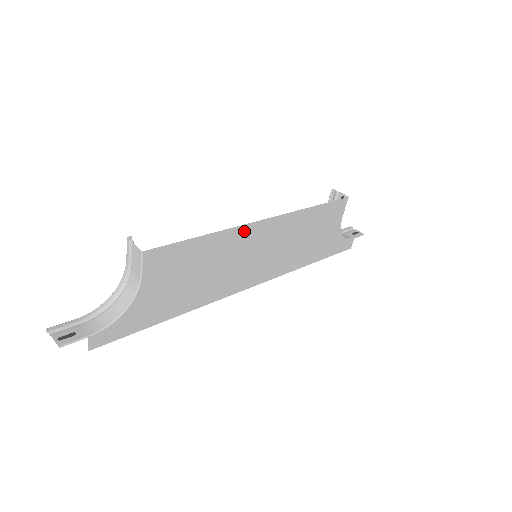
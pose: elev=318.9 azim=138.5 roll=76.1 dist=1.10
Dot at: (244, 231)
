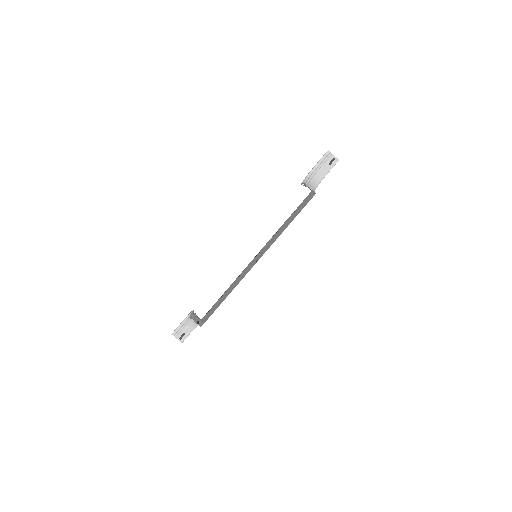
Dot at: (245, 275)
